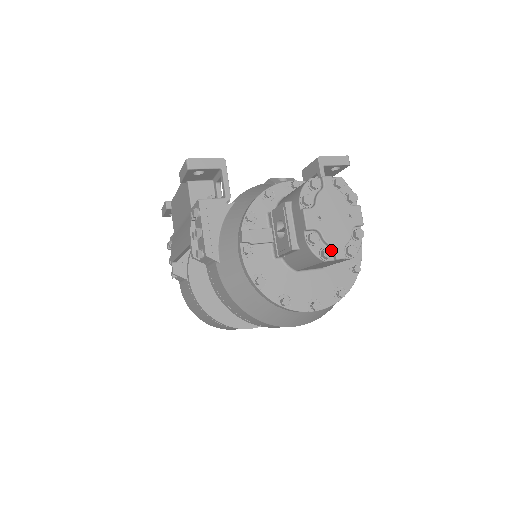
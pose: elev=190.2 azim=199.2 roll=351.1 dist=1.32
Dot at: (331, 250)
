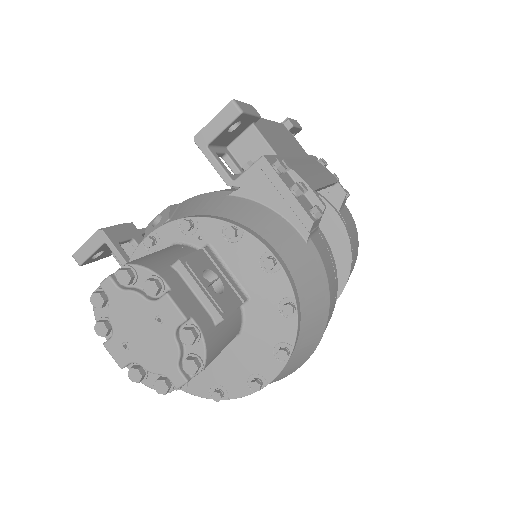
Dot at: (162, 382)
